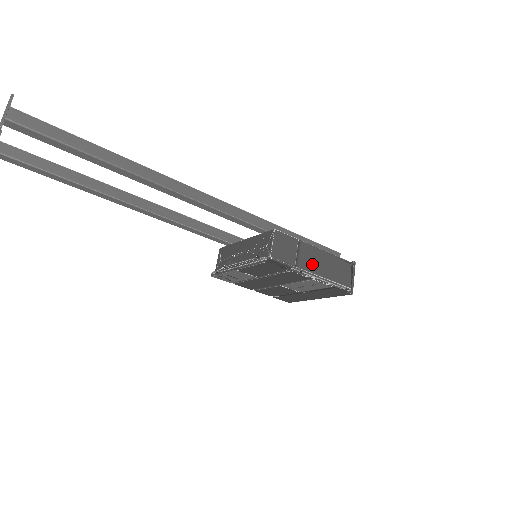
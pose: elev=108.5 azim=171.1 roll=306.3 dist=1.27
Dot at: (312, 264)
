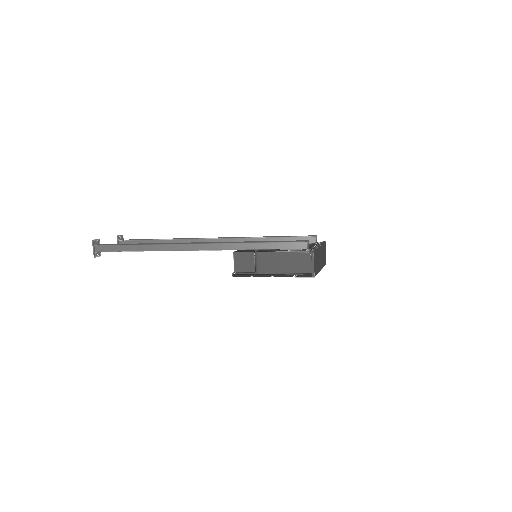
Dot at: (270, 266)
